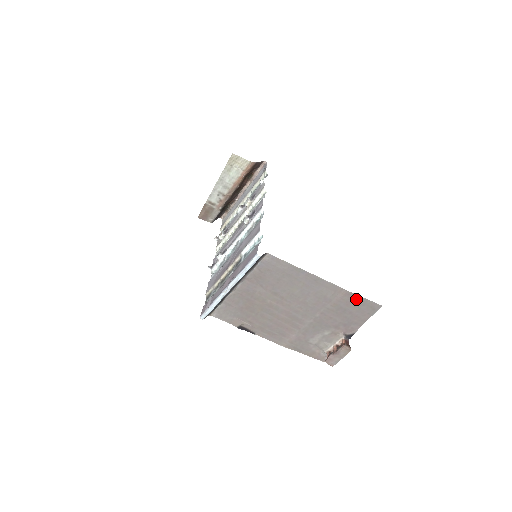
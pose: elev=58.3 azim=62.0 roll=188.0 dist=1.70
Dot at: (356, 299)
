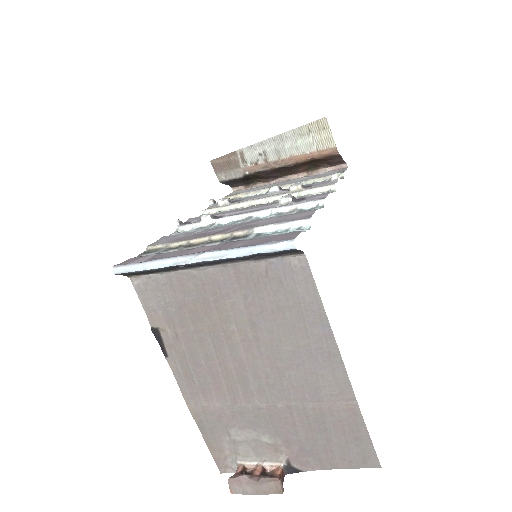
Dot at: (357, 428)
